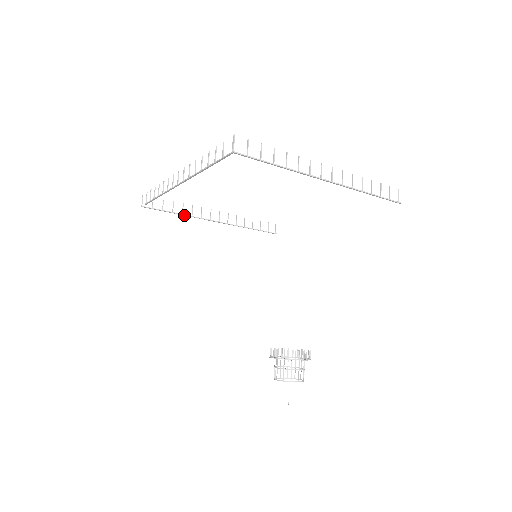
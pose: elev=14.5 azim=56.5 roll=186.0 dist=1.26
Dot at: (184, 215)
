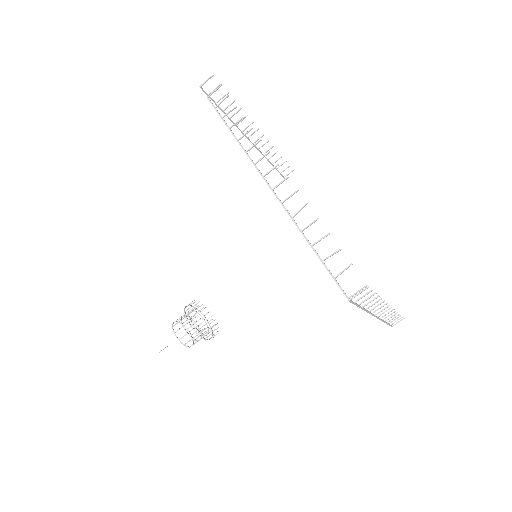
Dot at: (231, 120)
